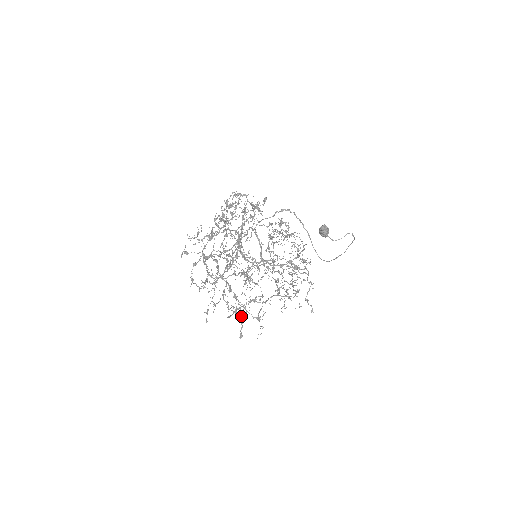
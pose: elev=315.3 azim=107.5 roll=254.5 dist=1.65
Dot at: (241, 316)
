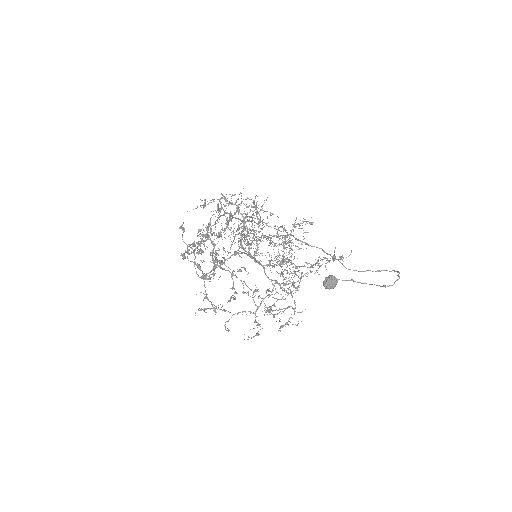
Dot at: occluded
